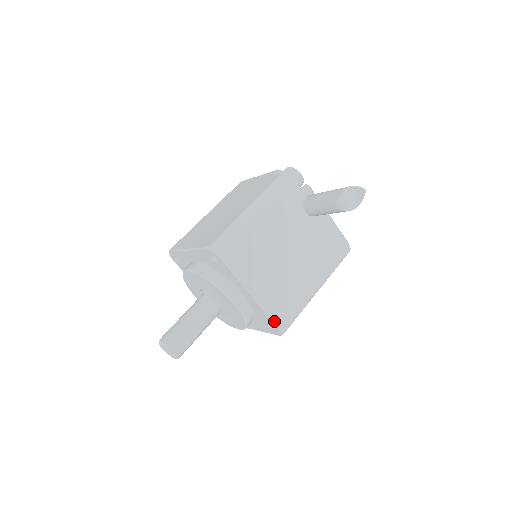
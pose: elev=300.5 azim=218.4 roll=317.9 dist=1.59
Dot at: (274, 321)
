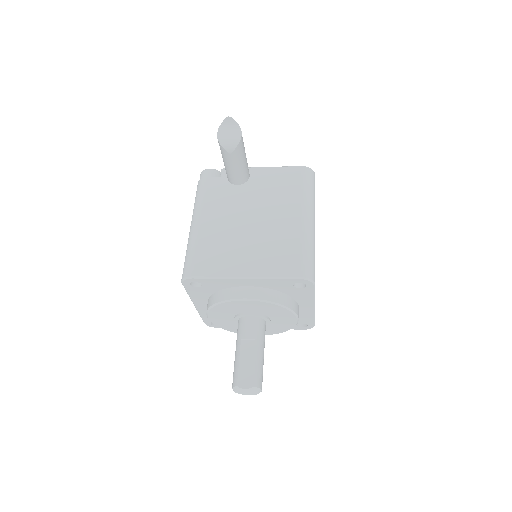
Dot at: (287, 277)
